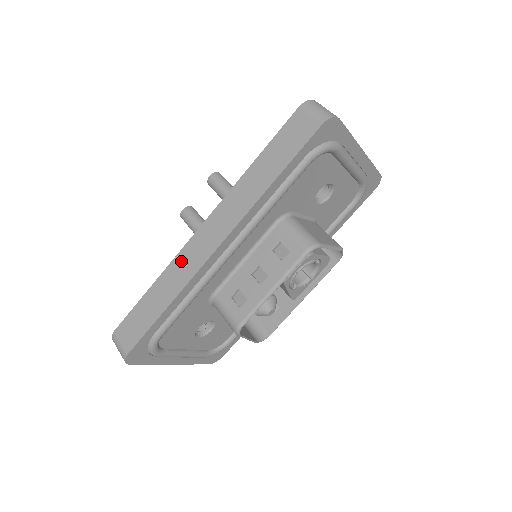
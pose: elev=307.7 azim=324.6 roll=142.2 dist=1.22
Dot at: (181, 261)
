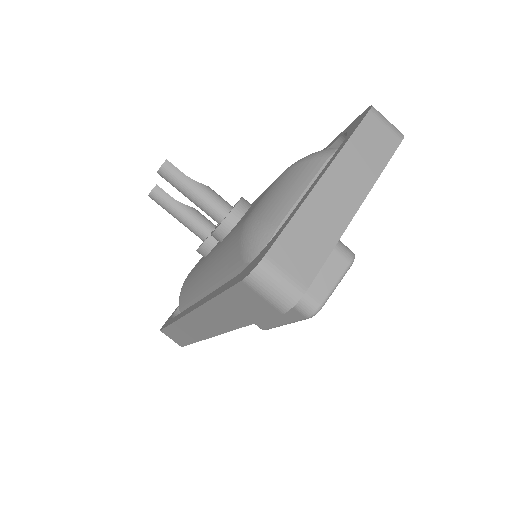
Dot at: (186, 325)
